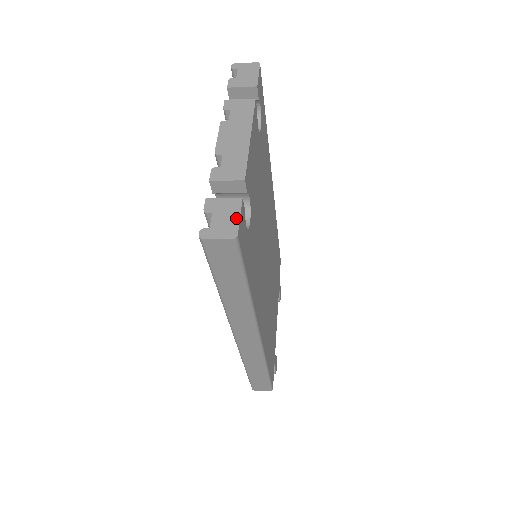
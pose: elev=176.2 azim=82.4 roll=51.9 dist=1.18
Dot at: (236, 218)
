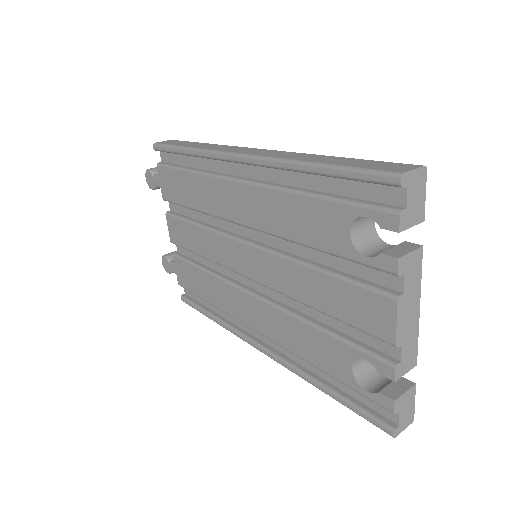
Dot at: (413, 405)
